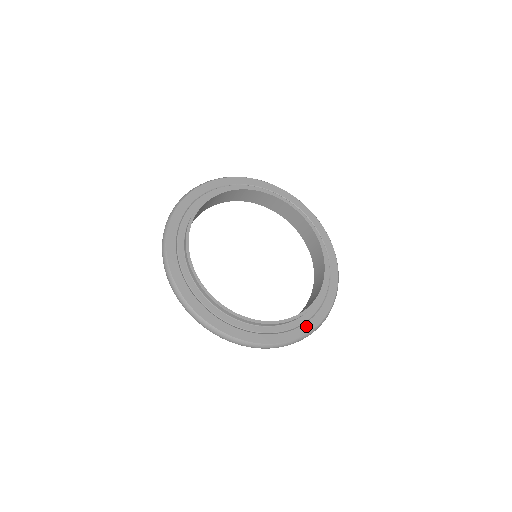
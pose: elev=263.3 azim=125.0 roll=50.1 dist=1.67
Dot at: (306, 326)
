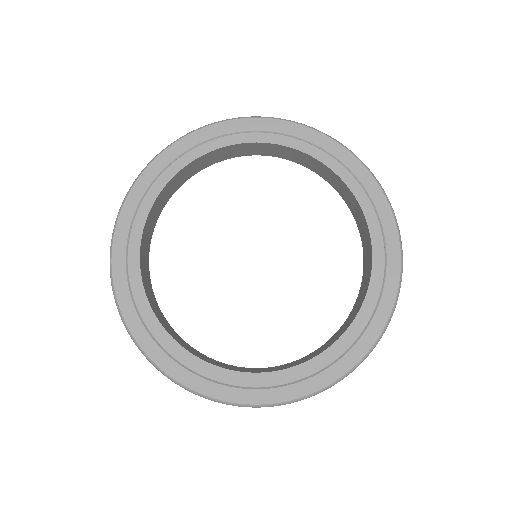
Dot at: (371, 330)
